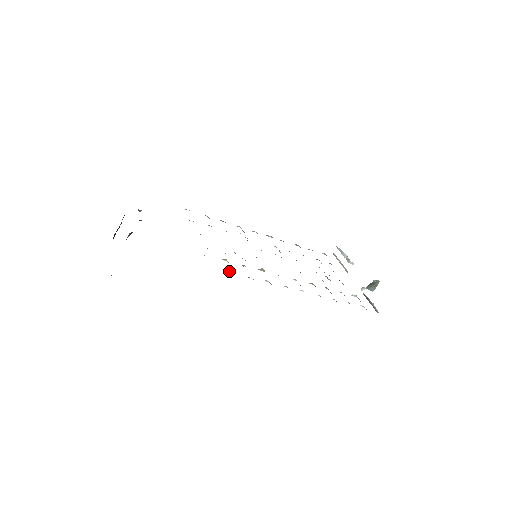
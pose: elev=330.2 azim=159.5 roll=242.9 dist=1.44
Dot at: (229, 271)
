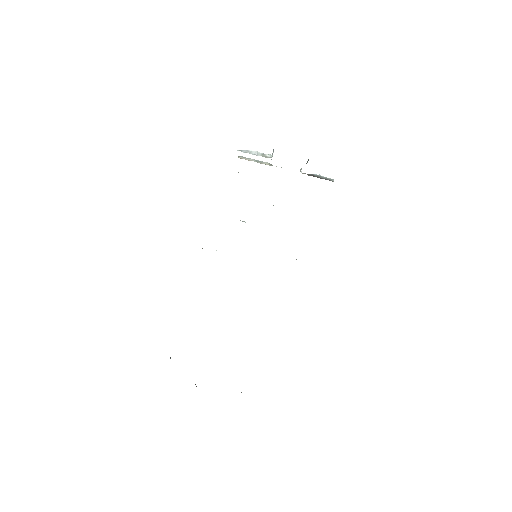
Dot at: occluded
